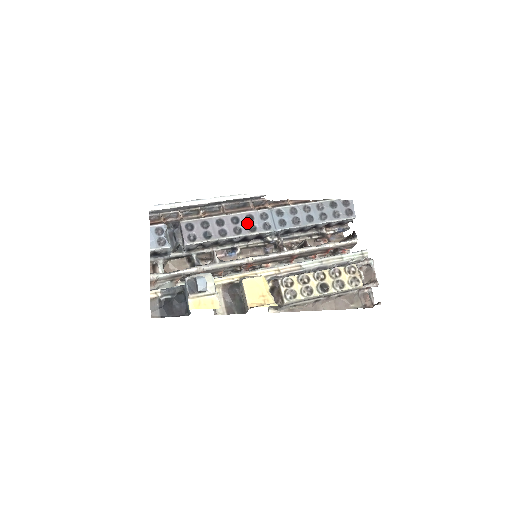
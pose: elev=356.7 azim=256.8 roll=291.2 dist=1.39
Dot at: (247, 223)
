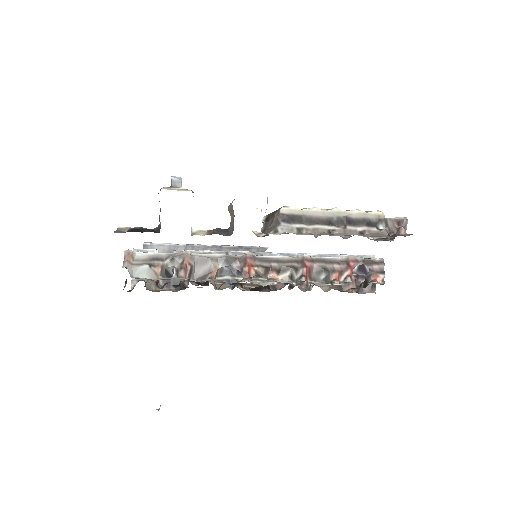
Dot at: occluded
